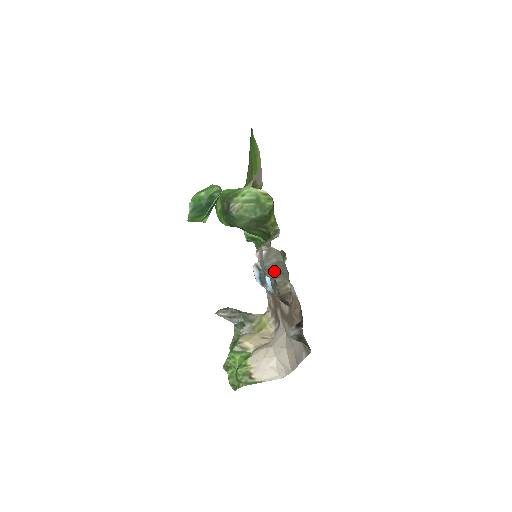
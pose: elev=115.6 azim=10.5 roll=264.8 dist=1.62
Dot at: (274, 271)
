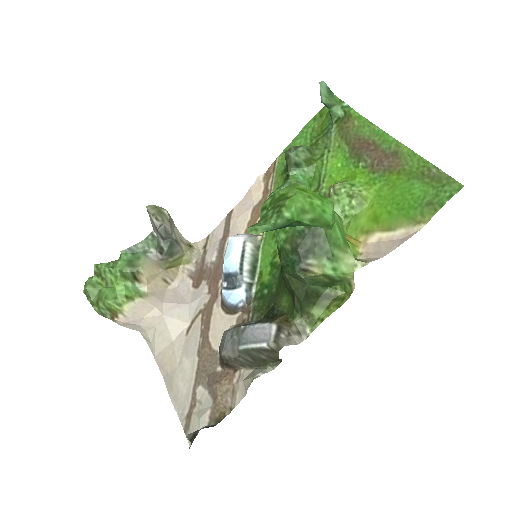
Dot at: (250, 357)
